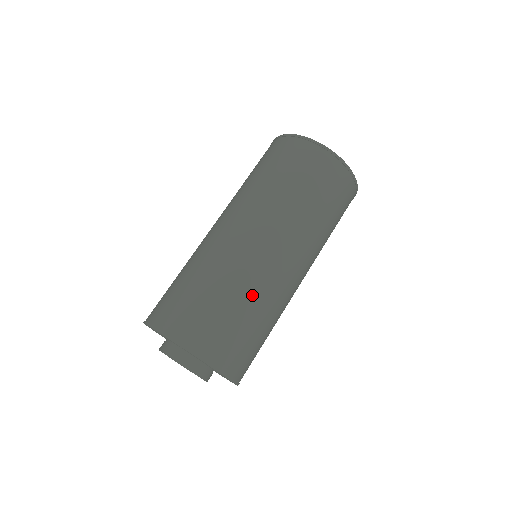
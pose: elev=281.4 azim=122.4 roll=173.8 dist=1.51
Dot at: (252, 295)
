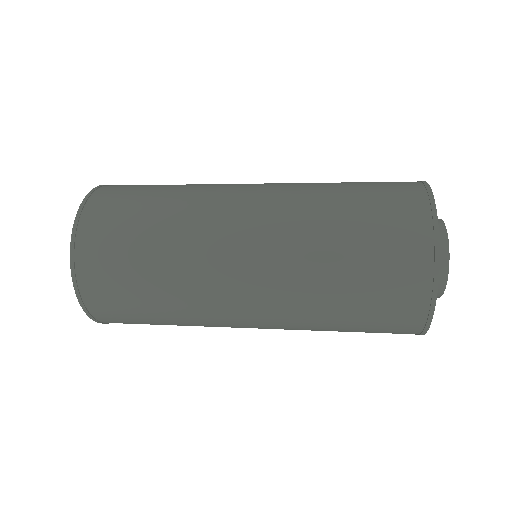
Dot at: (174, 287)
